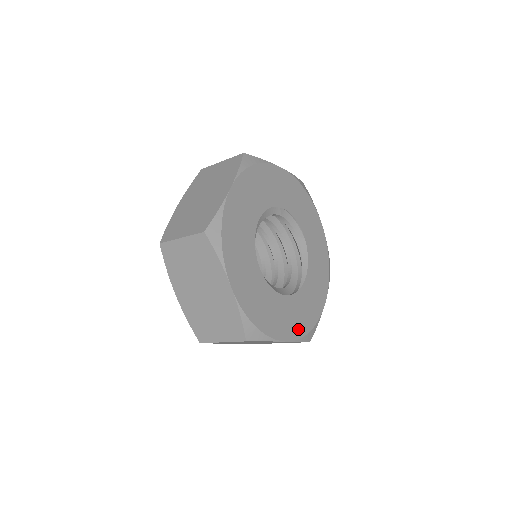
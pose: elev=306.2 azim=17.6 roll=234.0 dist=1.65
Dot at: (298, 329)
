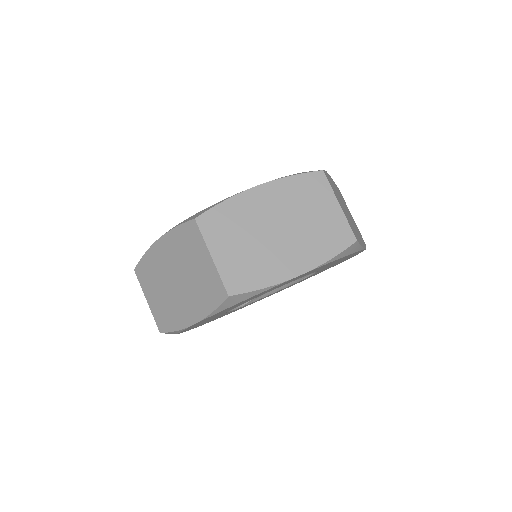
Dot at: occluded
